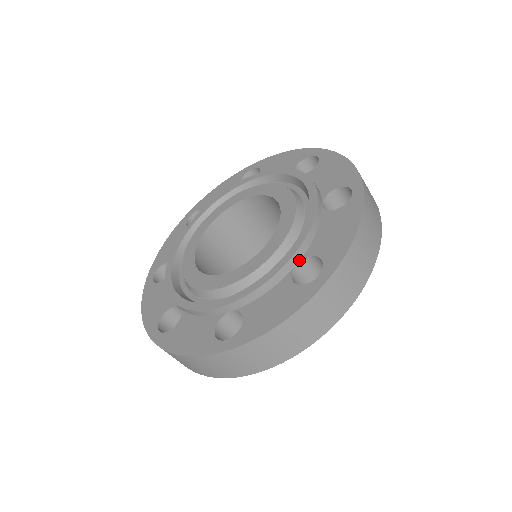
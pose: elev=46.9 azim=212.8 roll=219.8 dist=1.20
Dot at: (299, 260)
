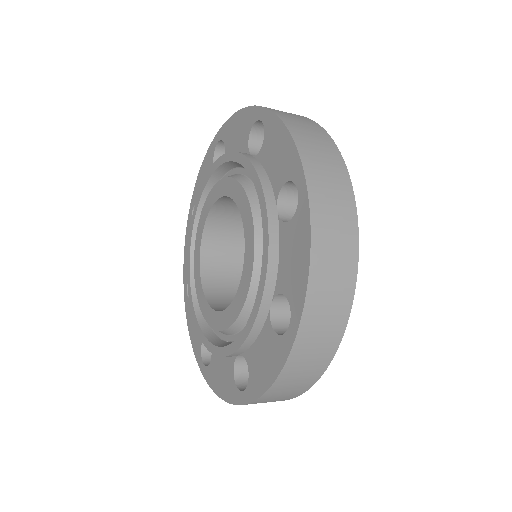
Dot at: (272, 298)
